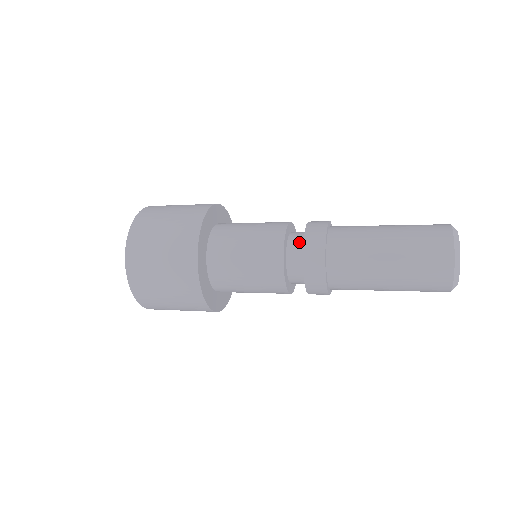
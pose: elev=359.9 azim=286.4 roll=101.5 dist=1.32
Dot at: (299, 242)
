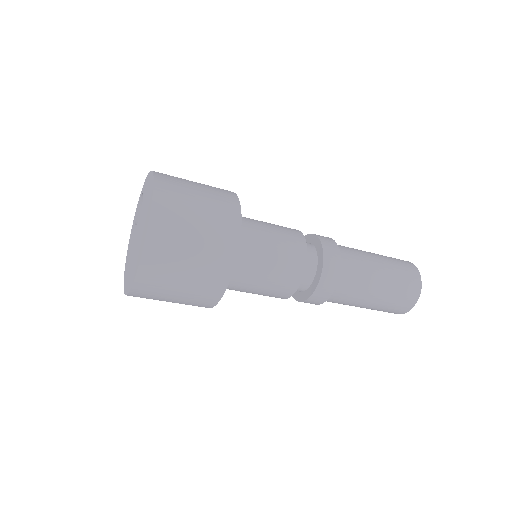
Dot at: (308, 243)
